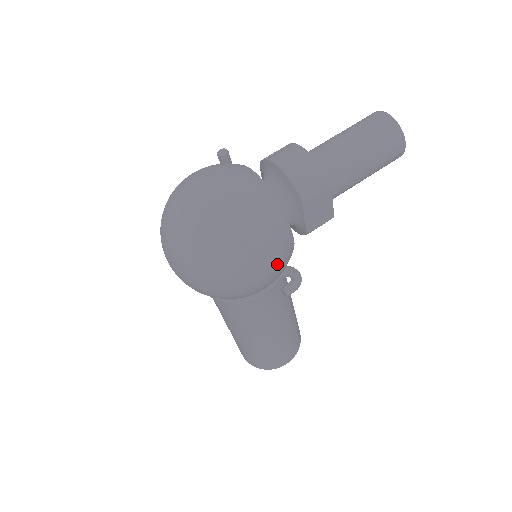
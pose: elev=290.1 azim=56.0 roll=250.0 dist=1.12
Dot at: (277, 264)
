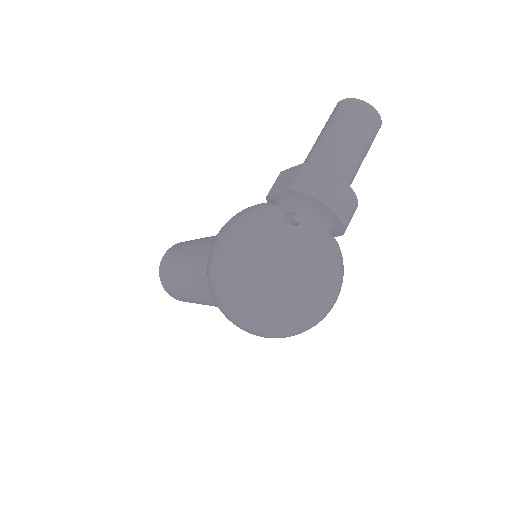
Dot at: occluded
